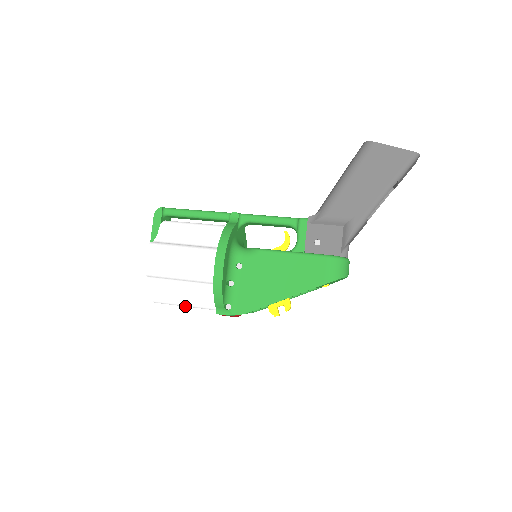
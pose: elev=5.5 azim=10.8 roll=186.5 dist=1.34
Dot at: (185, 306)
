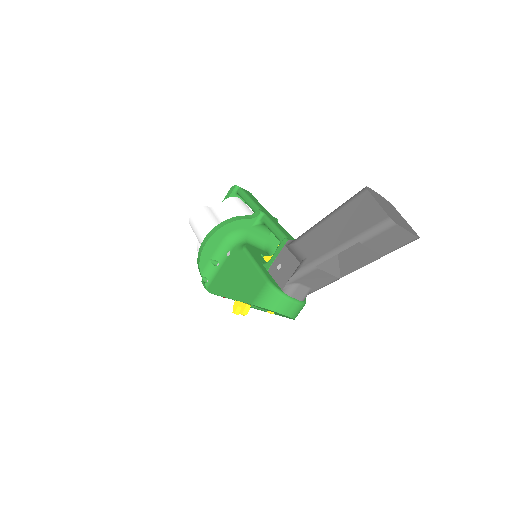
Dot at: occluded
